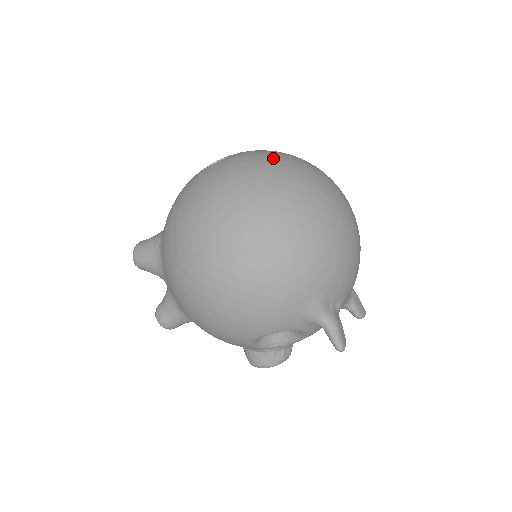
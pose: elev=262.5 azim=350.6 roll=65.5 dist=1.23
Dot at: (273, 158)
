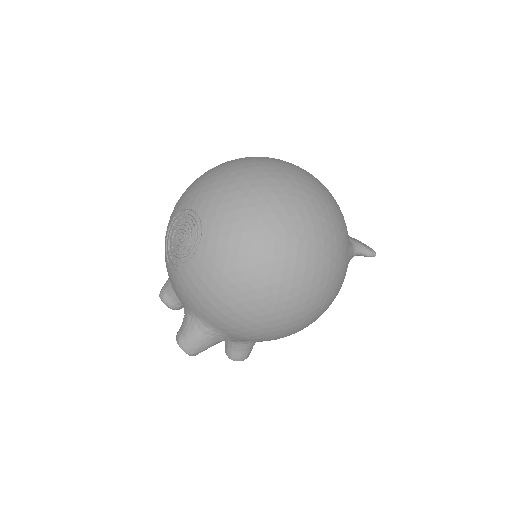
Dot at: (243, 196)
